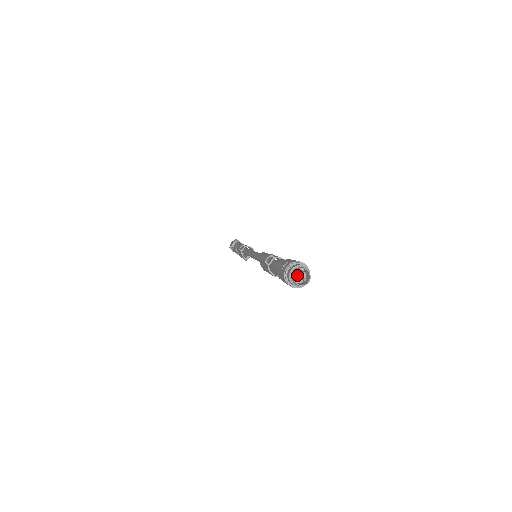
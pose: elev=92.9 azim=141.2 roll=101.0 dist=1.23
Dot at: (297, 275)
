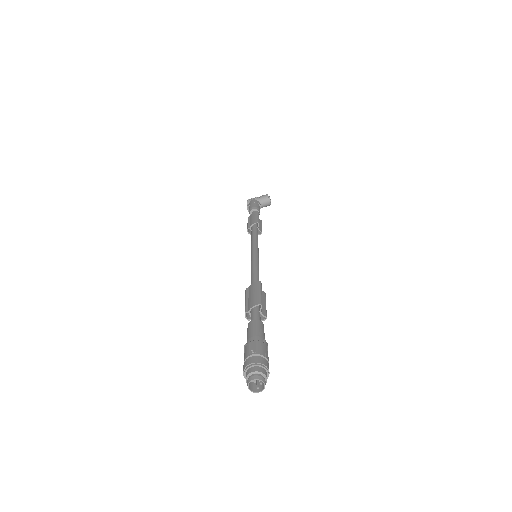
Dot at: occluded
